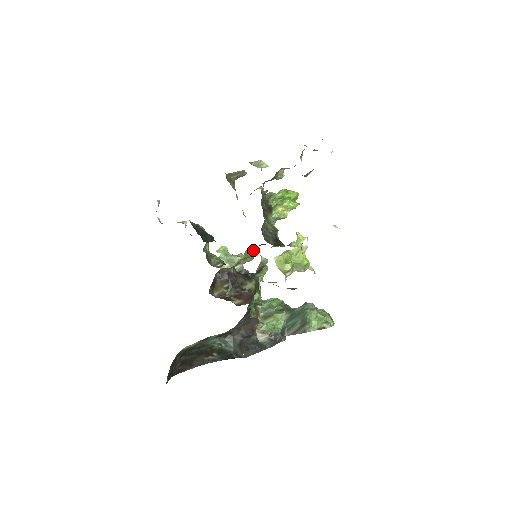
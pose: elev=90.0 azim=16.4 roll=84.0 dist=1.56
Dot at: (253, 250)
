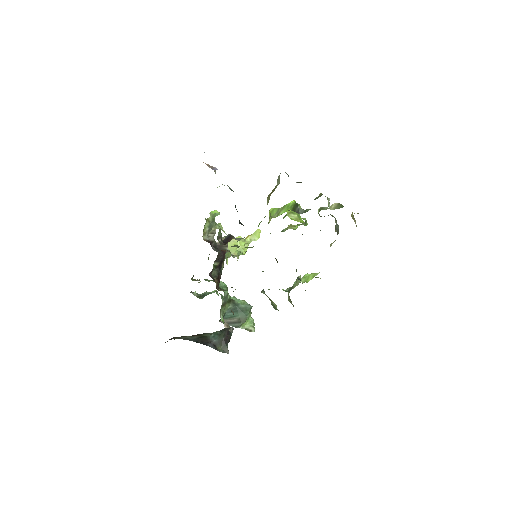
Dot at: (253, 246)
